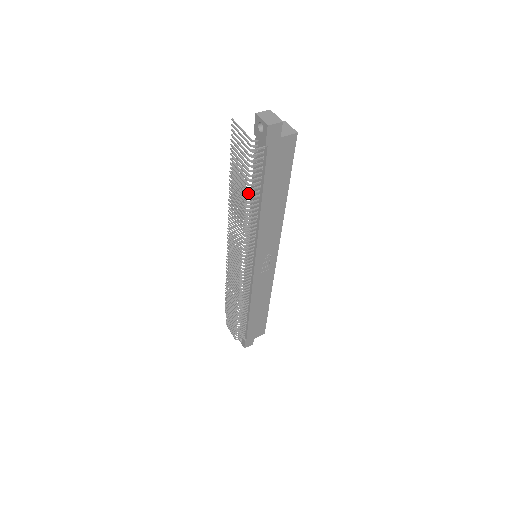
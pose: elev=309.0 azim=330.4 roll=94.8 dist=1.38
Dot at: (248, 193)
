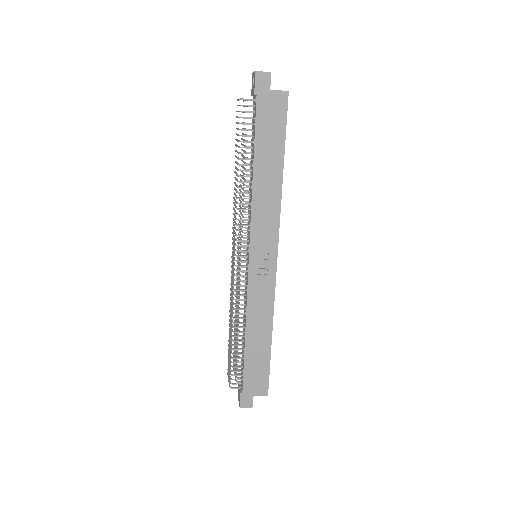
Dot at: (240, 152)
